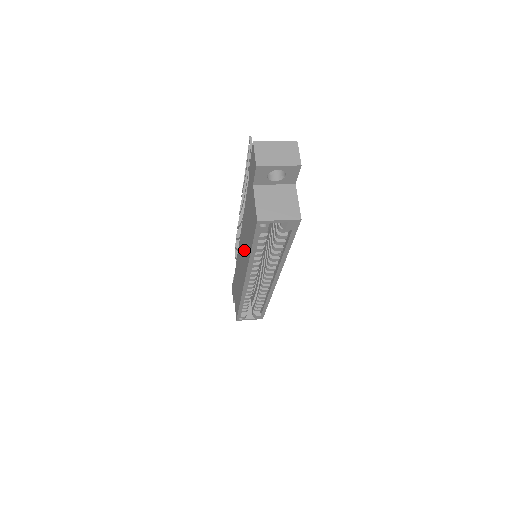
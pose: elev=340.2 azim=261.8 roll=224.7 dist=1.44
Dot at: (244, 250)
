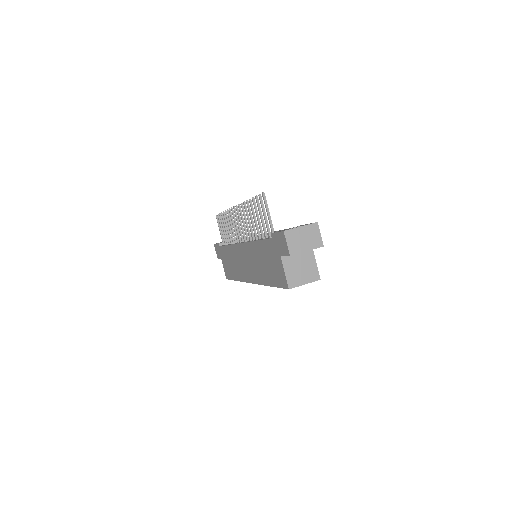
Dot at: (253, 266)
